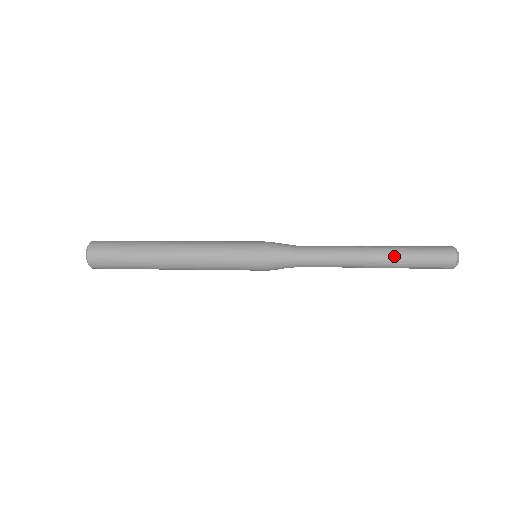
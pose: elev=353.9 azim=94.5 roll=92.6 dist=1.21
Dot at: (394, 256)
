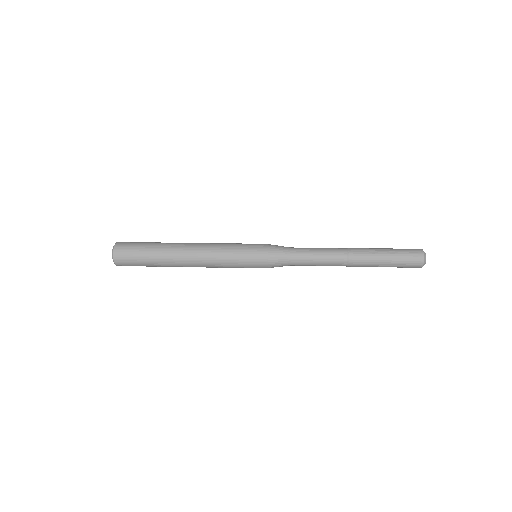
Dot at: (372, 260)
